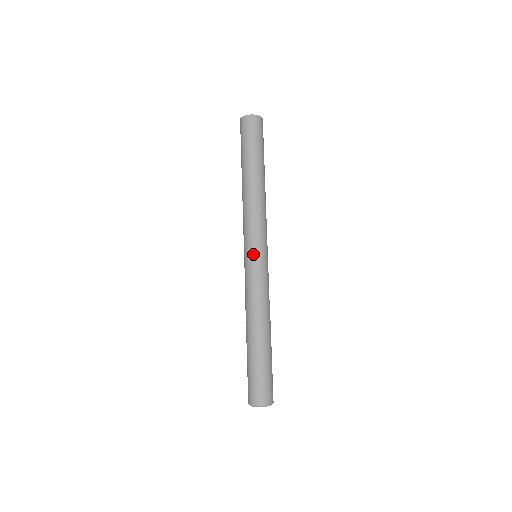
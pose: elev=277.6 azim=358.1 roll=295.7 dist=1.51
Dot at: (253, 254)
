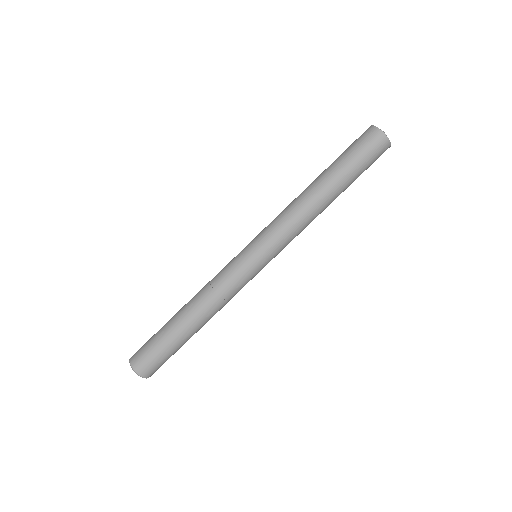
Dot at: (248, 248)
